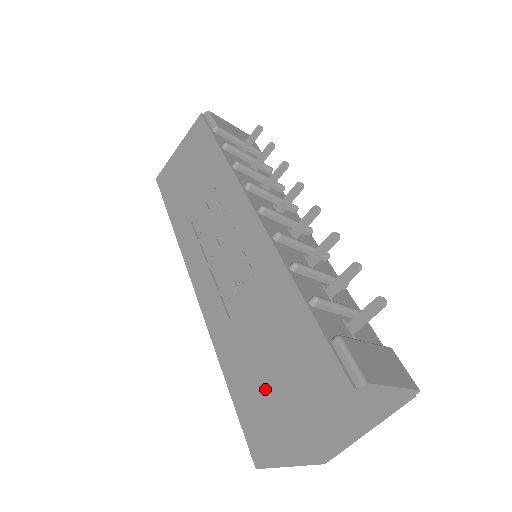
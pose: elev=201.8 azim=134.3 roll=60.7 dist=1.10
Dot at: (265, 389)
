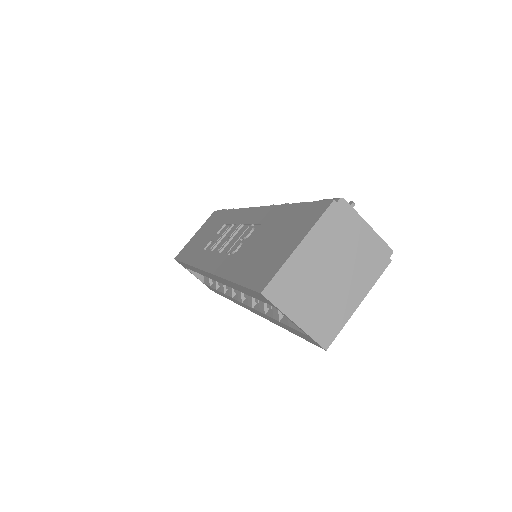
Dot at: (267, 255)
